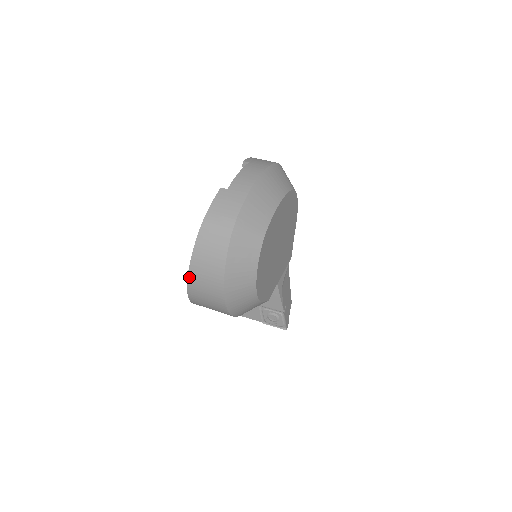
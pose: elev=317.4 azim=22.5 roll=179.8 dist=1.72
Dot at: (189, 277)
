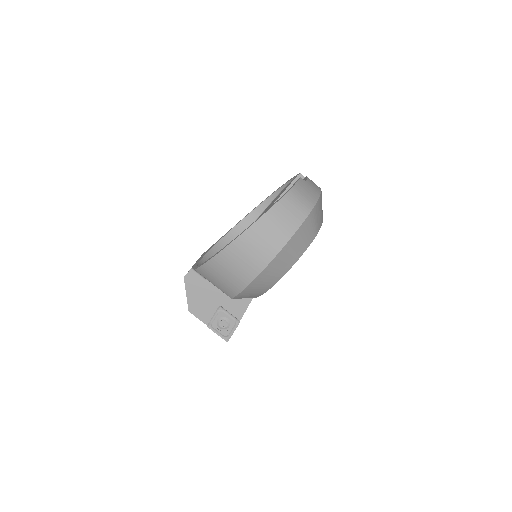
Dot at: (247, 231)
